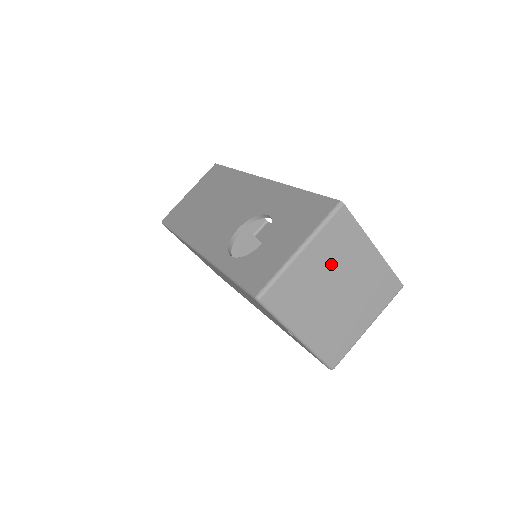
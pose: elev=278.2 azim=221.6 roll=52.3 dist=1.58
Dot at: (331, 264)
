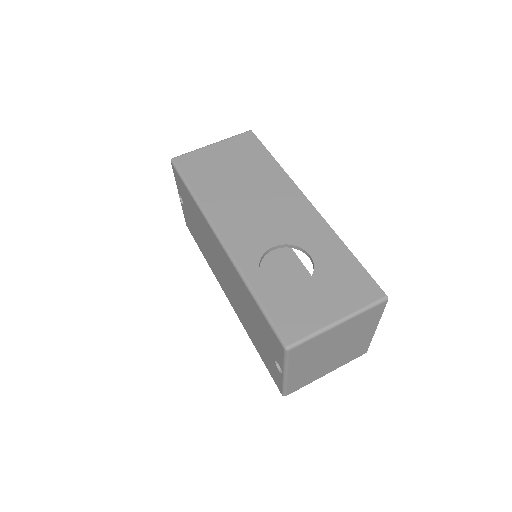
Dot at: (346, 335)
